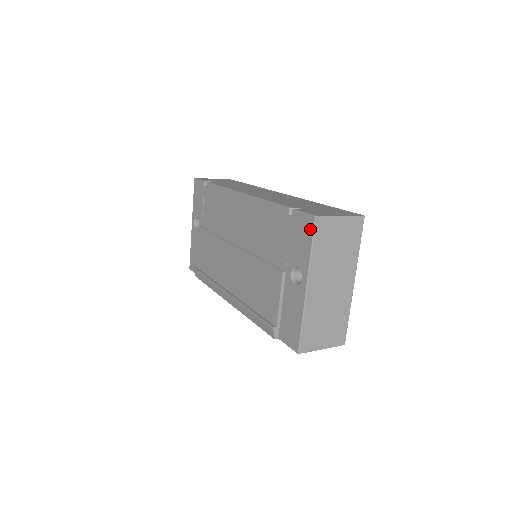
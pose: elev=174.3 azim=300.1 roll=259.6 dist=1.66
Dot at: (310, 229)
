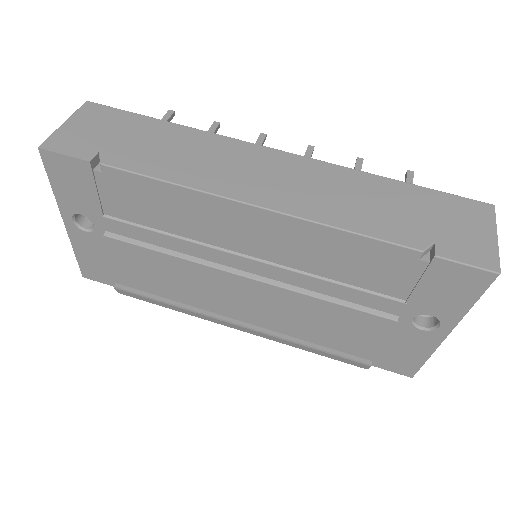
Dot at: (480, 286)
